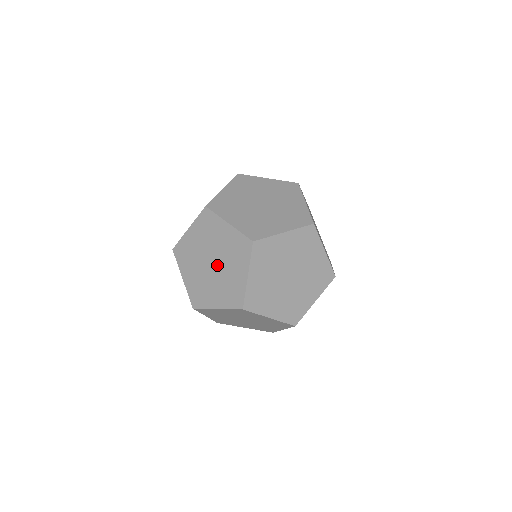
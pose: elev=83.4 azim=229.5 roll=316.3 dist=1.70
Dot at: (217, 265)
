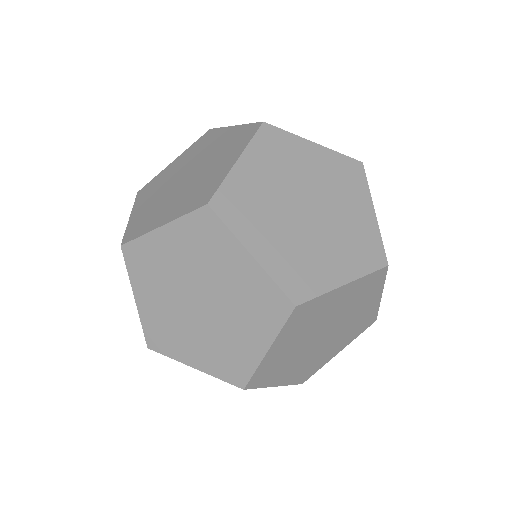
Dot at: (206, 295)
